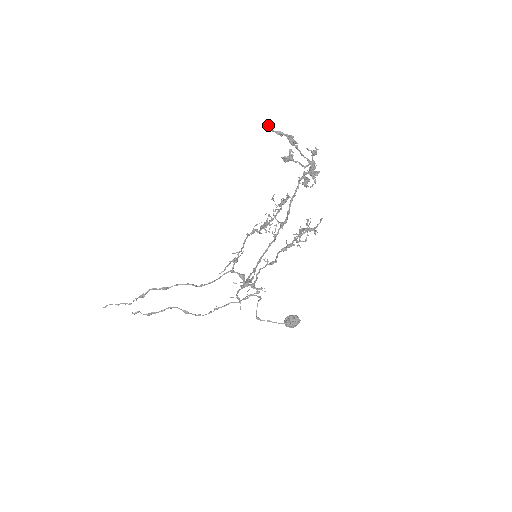
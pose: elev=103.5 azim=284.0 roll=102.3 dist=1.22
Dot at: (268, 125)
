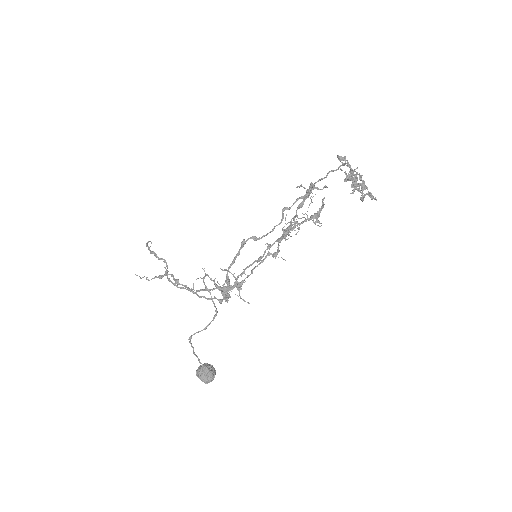
Dot at: (357, 168)
